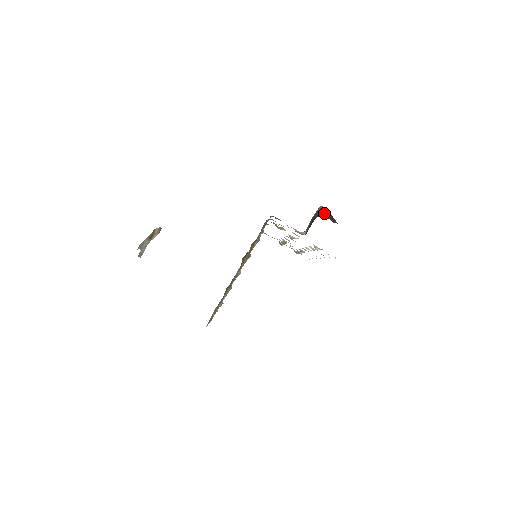
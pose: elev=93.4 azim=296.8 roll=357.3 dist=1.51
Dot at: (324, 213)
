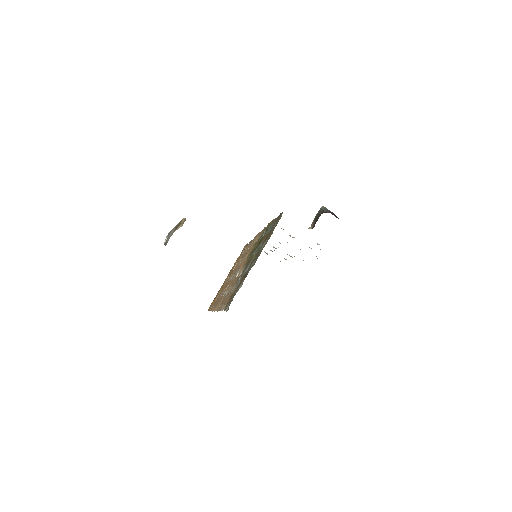
Dot at: (327, 211)
